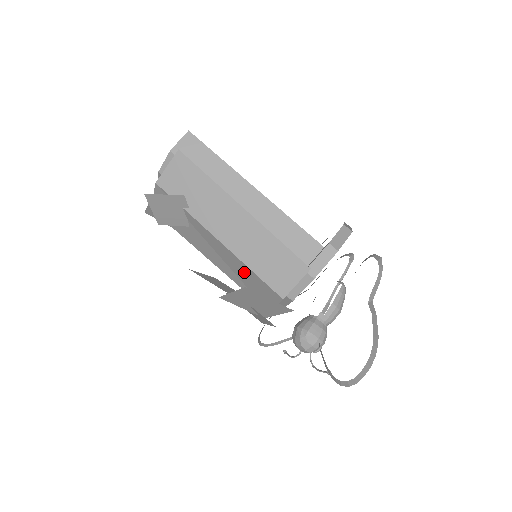
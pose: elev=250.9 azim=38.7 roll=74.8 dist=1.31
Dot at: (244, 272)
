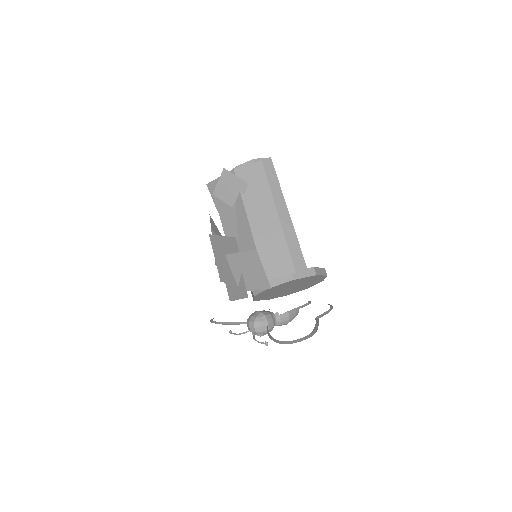
Dot at: occluded
